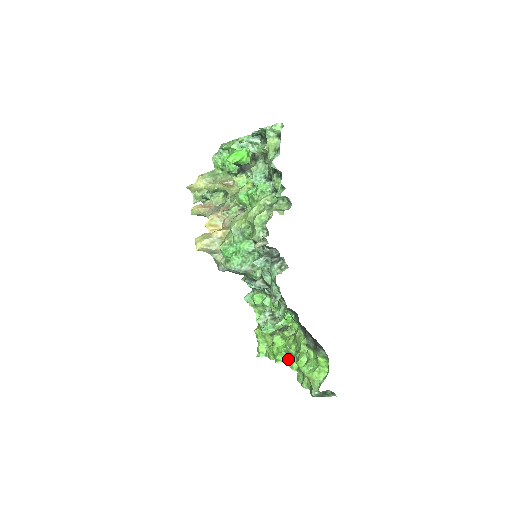
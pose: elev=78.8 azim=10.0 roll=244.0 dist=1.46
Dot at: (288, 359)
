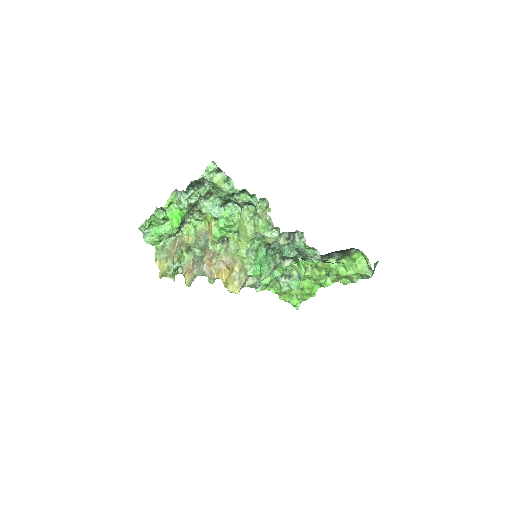
Dot at: (318, 286)
